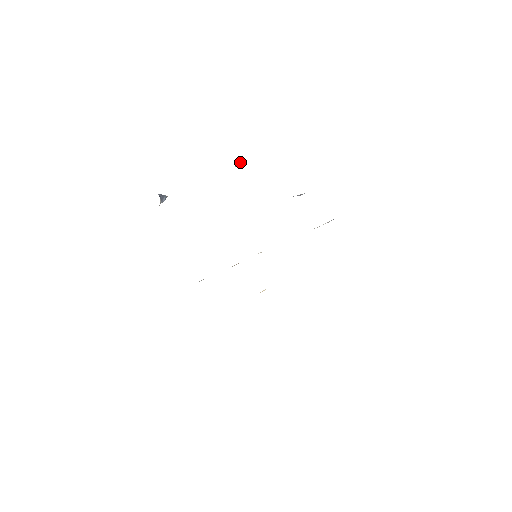
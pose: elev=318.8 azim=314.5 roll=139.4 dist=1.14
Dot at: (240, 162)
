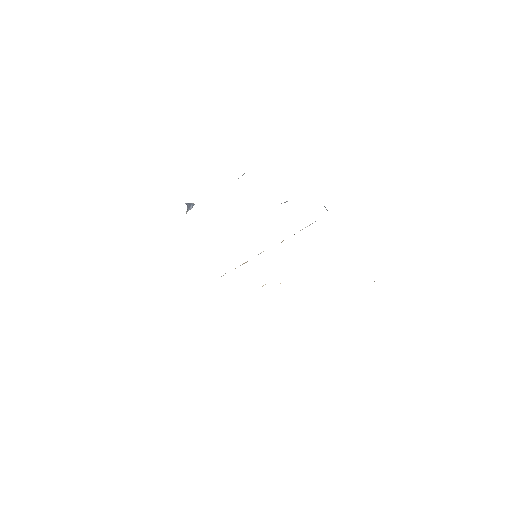
Dot at: occluded
